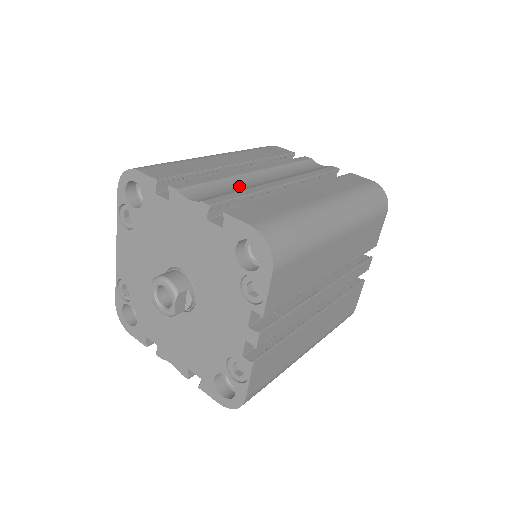
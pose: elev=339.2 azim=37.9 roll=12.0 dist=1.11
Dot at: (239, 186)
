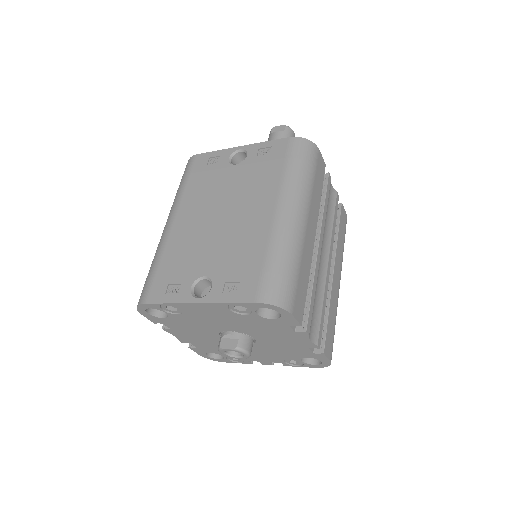
Dot at: (318, 289)
